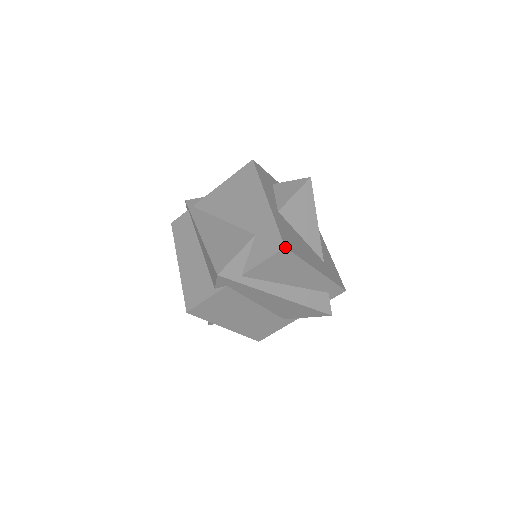
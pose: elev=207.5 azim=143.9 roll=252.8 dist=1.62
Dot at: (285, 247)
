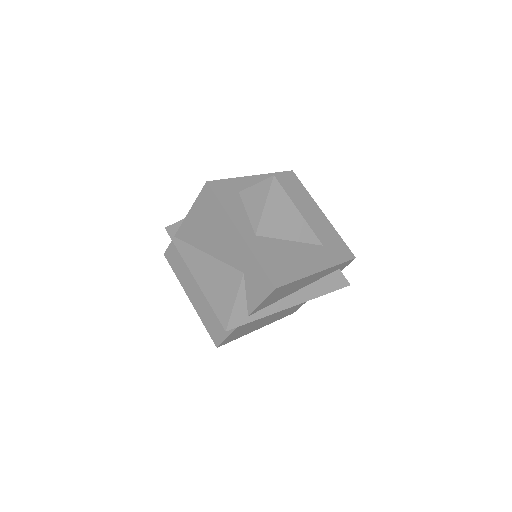
Dot at: (275, 288)
